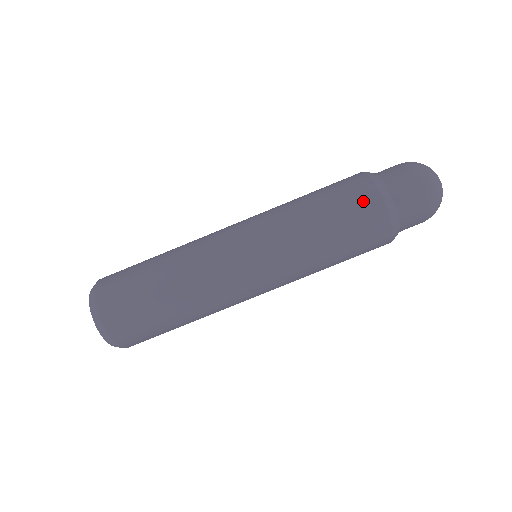
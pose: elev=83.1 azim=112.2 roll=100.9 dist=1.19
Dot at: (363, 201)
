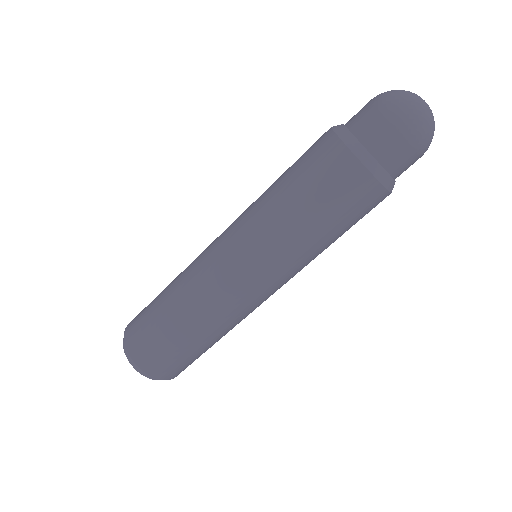
Dot at: (342, 176)
